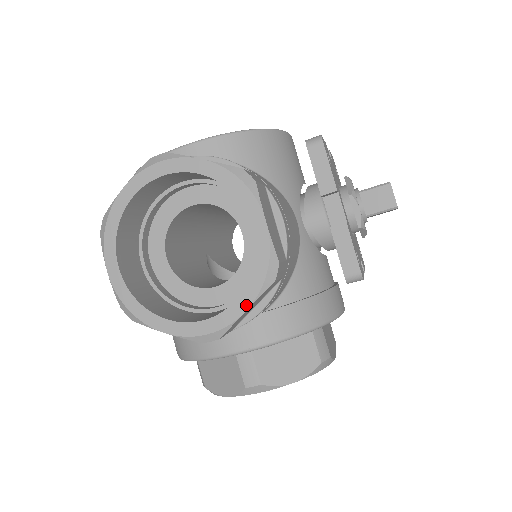
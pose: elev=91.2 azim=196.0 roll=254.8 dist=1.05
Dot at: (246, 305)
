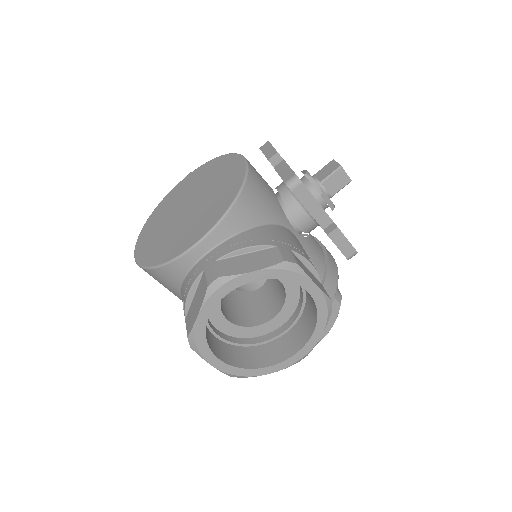
Dot at: (320, 333)
